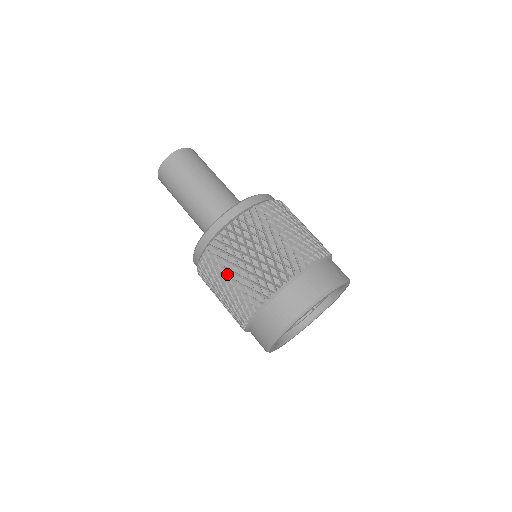
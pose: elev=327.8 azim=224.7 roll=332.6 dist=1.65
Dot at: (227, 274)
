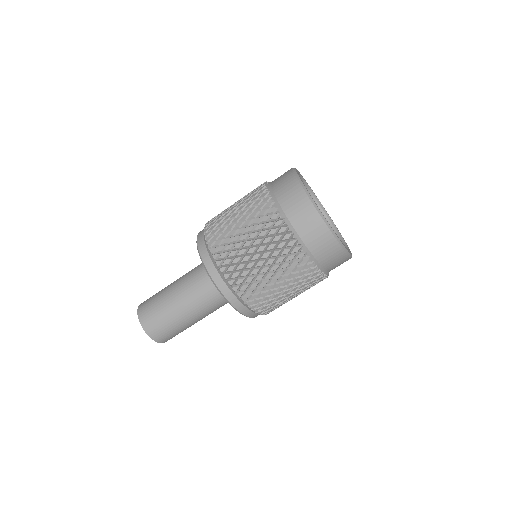
Dot at: (232, 219)
